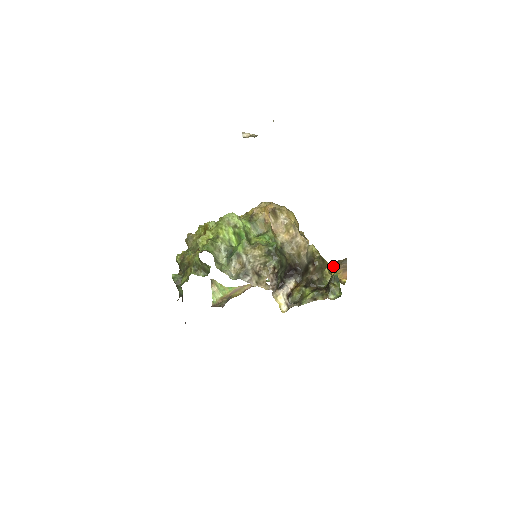
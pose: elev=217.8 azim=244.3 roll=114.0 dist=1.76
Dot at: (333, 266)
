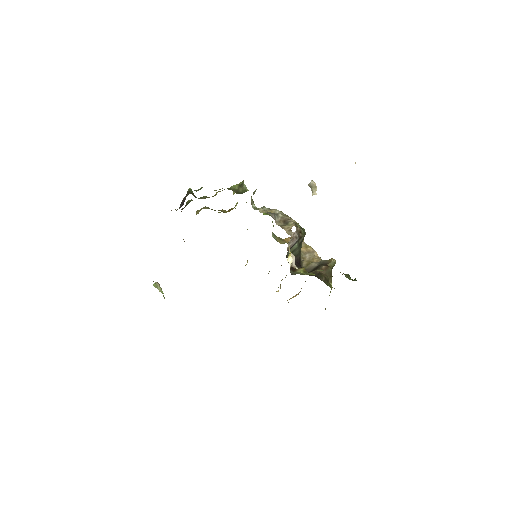
Dot at: occluded
